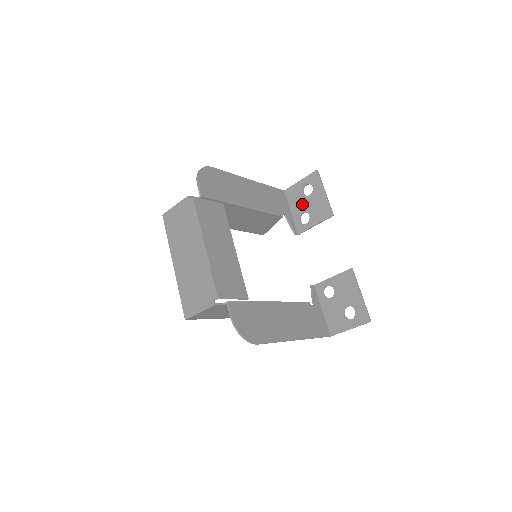
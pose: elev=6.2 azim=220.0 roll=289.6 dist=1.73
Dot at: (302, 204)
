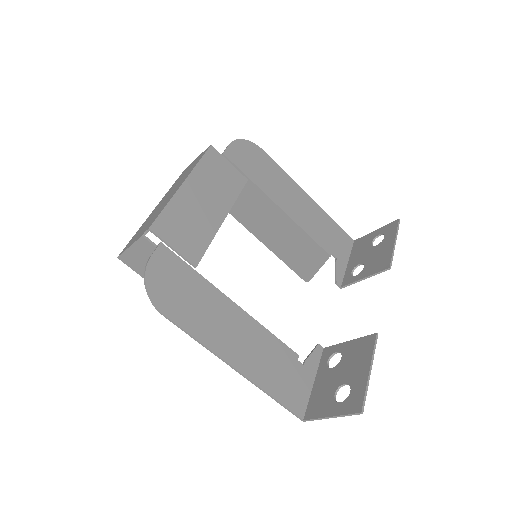
Dot at: (364, 254)
